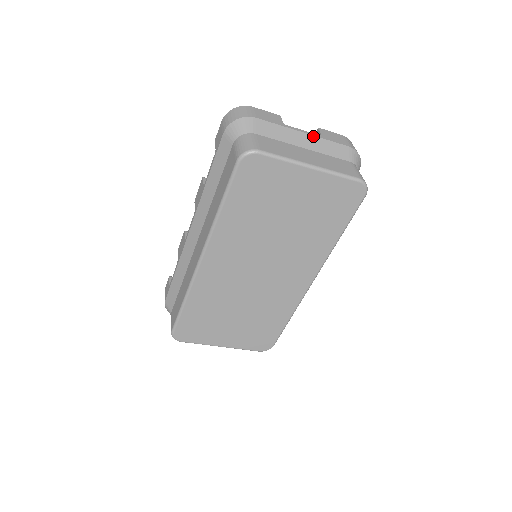
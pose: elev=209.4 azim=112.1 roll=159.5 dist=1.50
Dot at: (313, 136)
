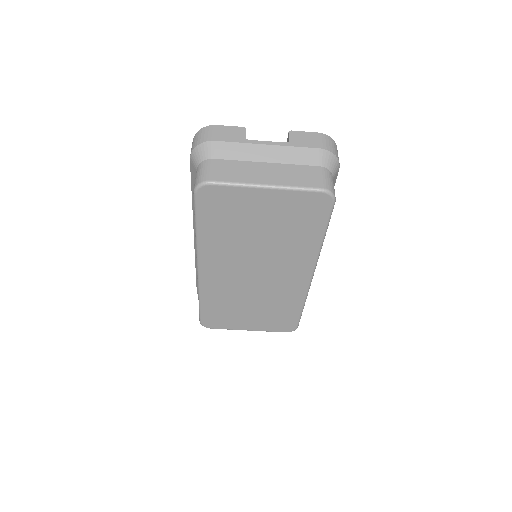
Dot at: (277, 146)
